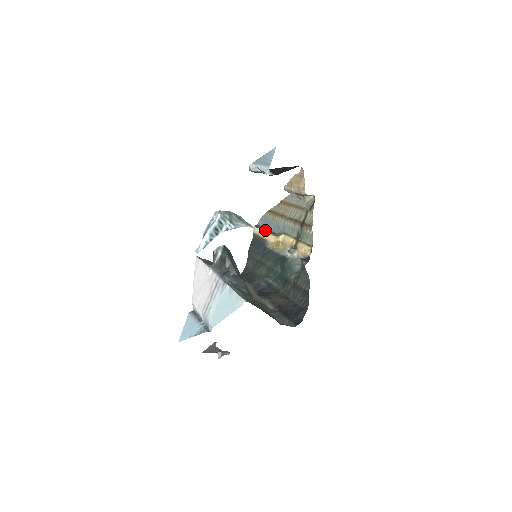
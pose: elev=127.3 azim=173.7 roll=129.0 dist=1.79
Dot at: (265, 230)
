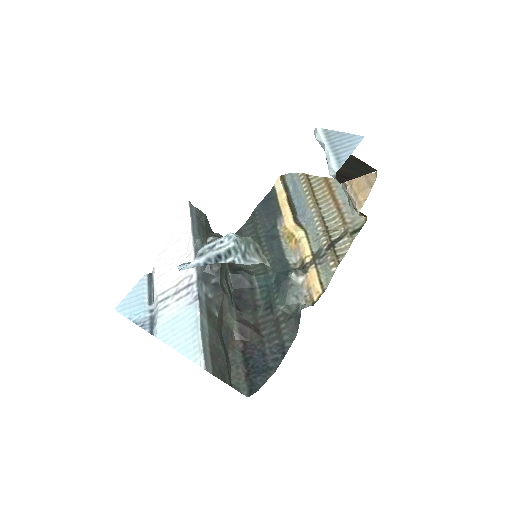
Dot at: (288, 198)
